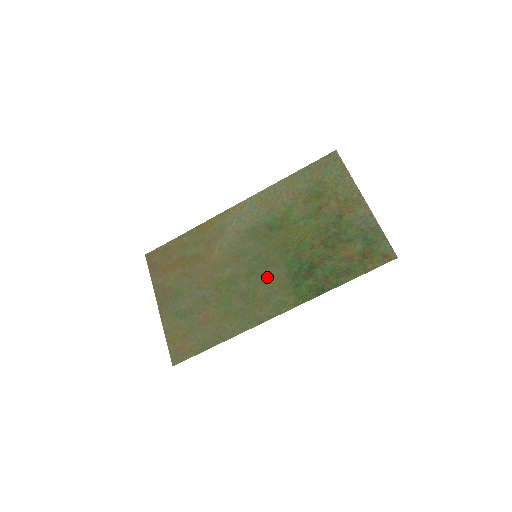
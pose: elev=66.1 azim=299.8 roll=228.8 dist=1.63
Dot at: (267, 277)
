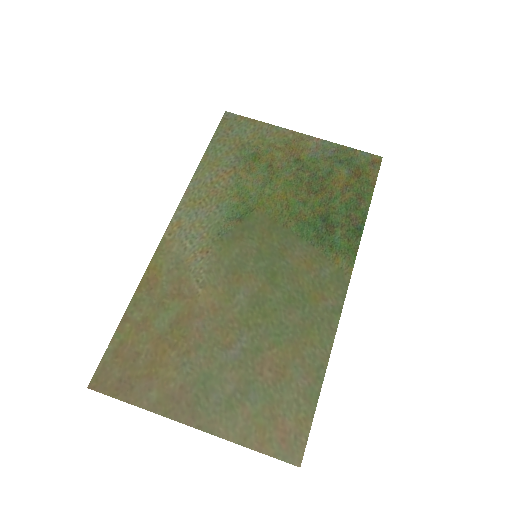
Dot at: (293, 264)
